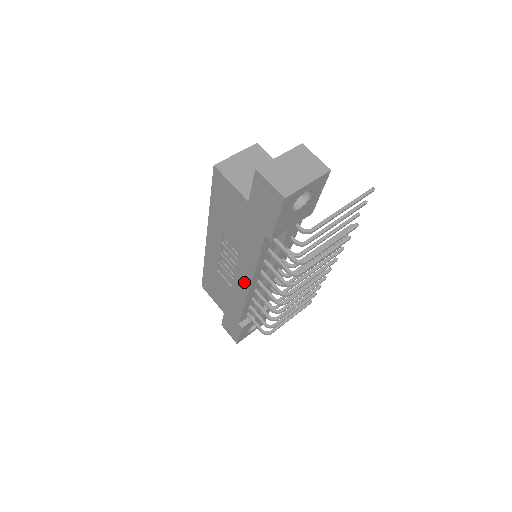
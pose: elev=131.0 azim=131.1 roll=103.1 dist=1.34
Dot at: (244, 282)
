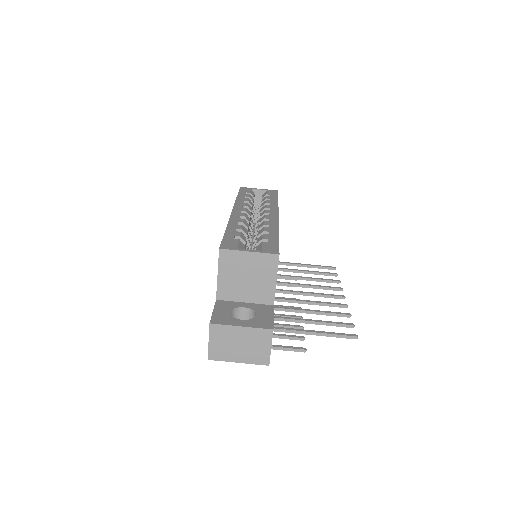
Dot at: occluded
